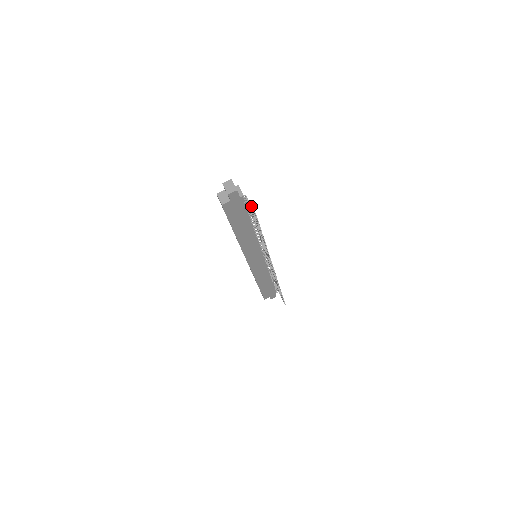
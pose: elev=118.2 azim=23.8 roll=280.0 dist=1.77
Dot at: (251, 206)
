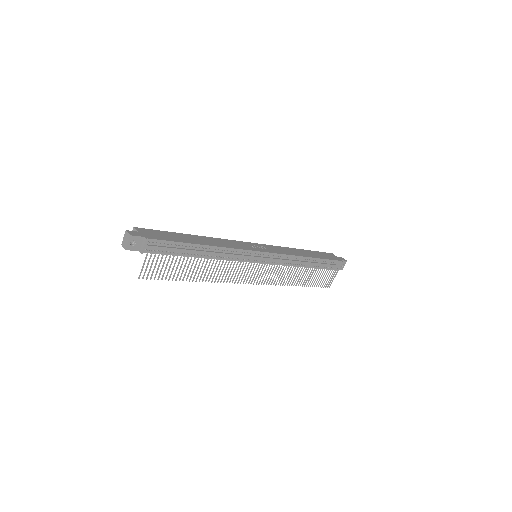
Dot at: (142, 266)
